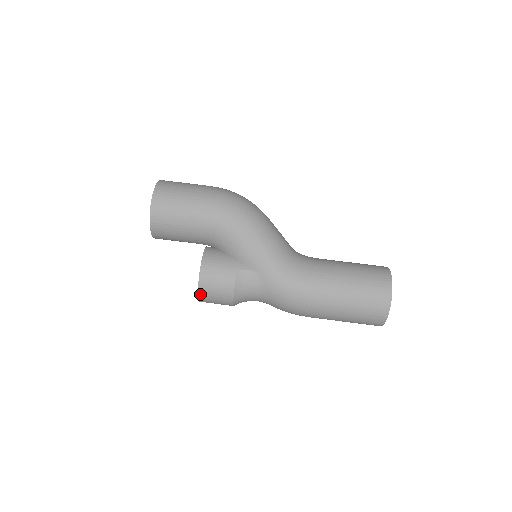
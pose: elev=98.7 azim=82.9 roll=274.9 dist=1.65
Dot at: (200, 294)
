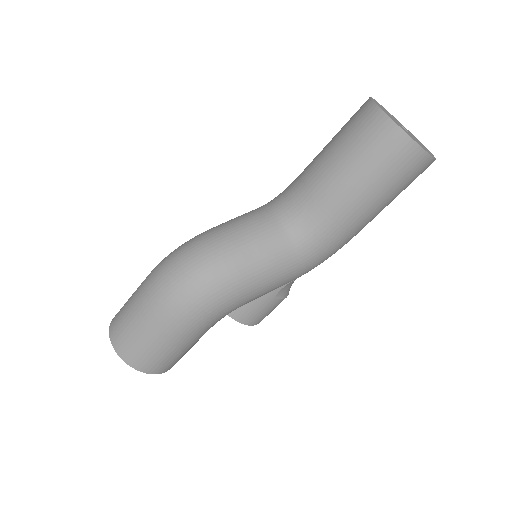
Dot at: occluded
